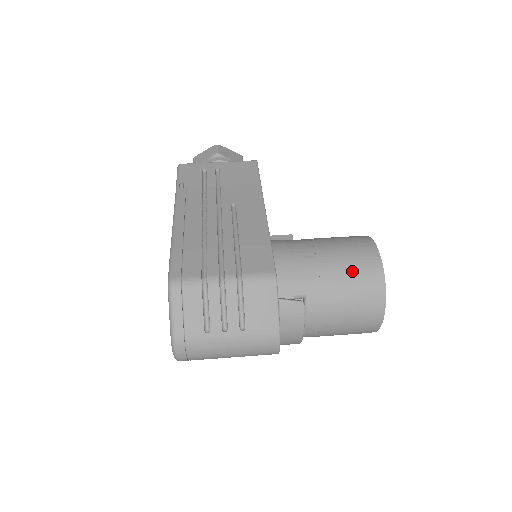
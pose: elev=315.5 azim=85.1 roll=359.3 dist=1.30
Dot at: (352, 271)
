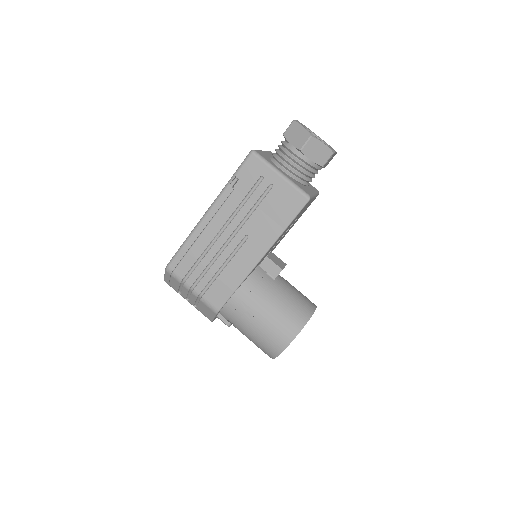
Dot at: (262, 341)
